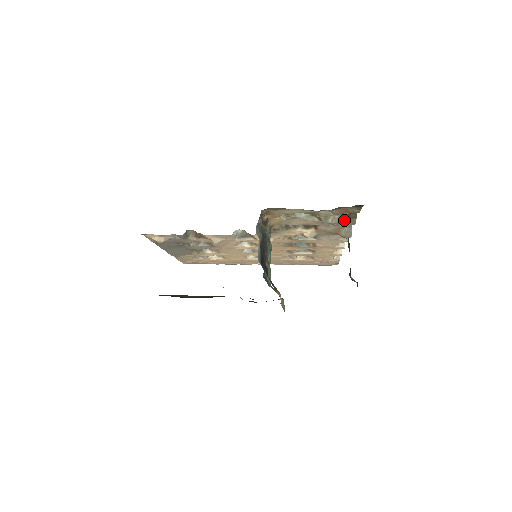
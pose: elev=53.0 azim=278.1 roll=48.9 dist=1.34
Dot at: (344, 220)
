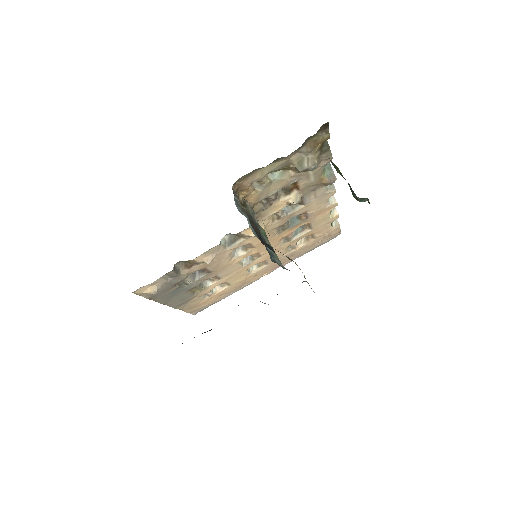
Dot at: (319, 159)
